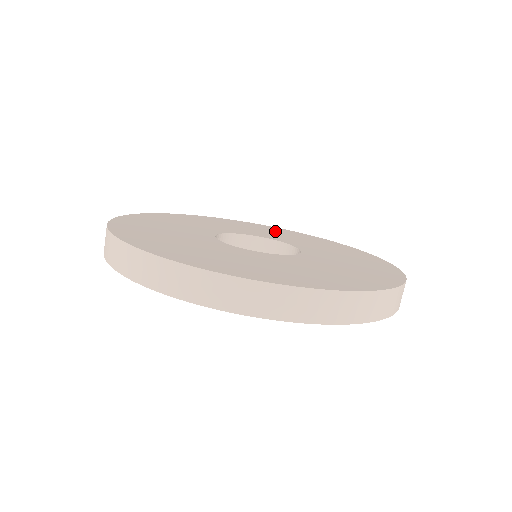
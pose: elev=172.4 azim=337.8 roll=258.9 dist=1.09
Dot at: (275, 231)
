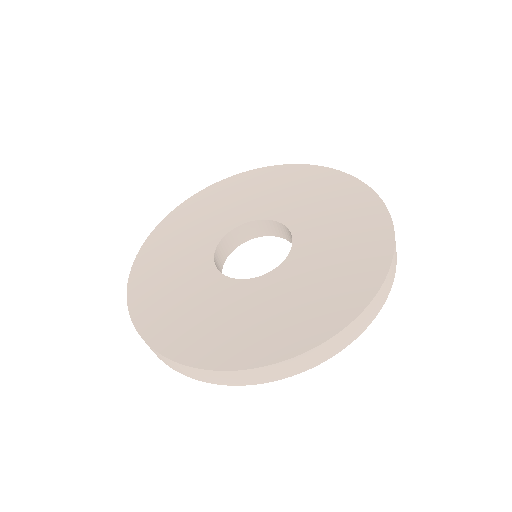
Dot at: (246, 189)
